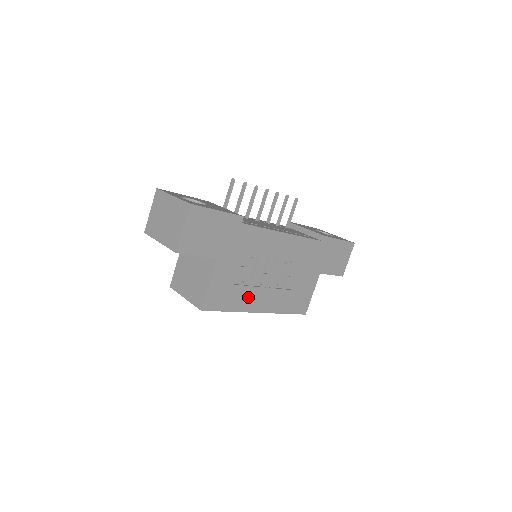
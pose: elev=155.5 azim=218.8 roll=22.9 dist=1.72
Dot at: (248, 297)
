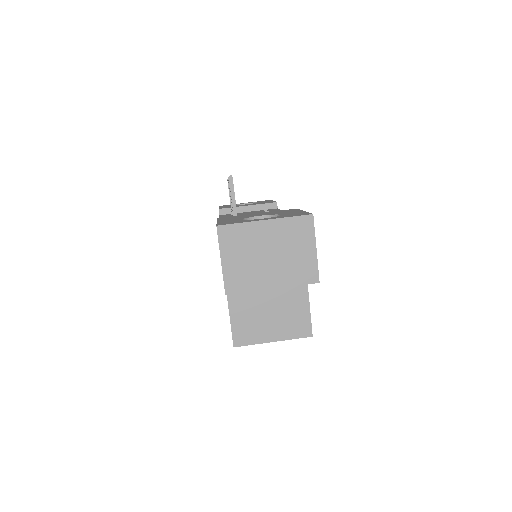
Dot at: occluded
